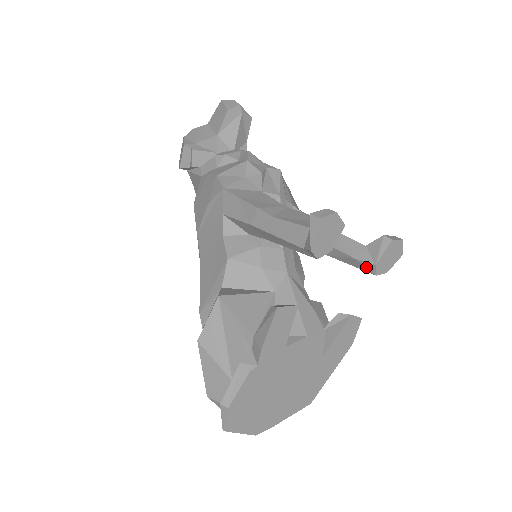
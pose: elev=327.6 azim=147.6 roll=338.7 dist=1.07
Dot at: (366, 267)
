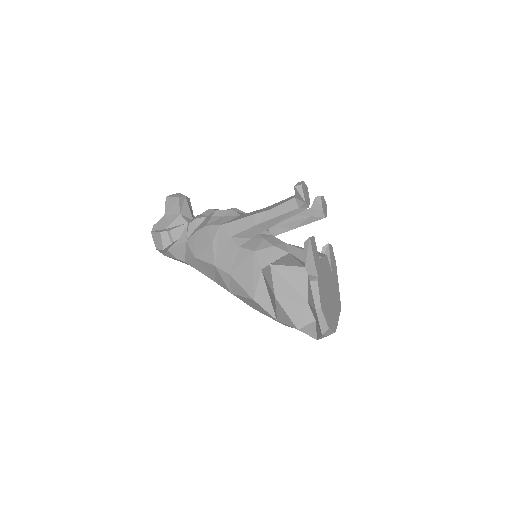
Dot at: (318, 217)
